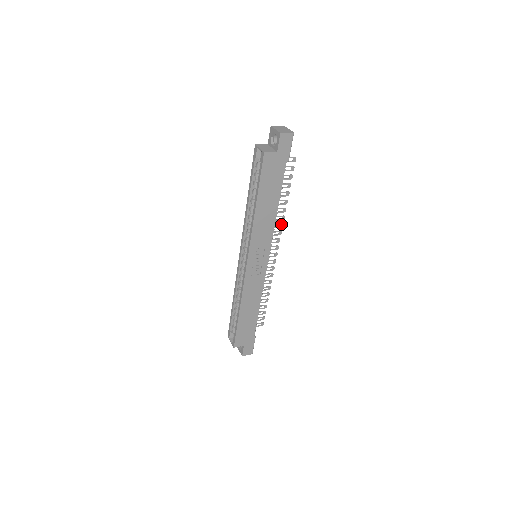
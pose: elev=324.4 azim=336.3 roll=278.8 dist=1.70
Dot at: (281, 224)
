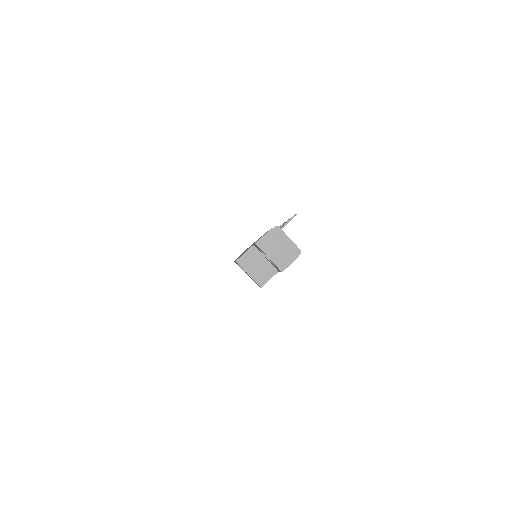
Dot at: occluded
